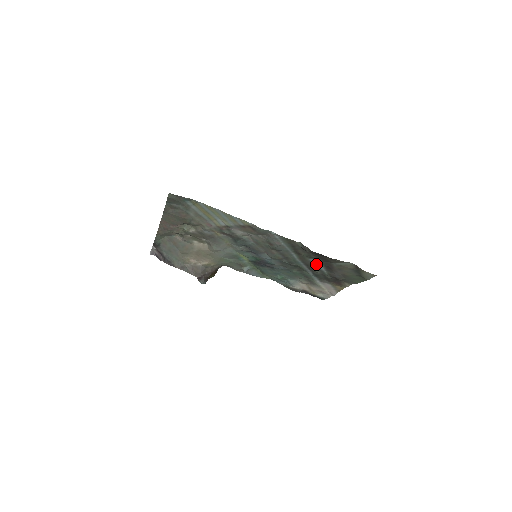
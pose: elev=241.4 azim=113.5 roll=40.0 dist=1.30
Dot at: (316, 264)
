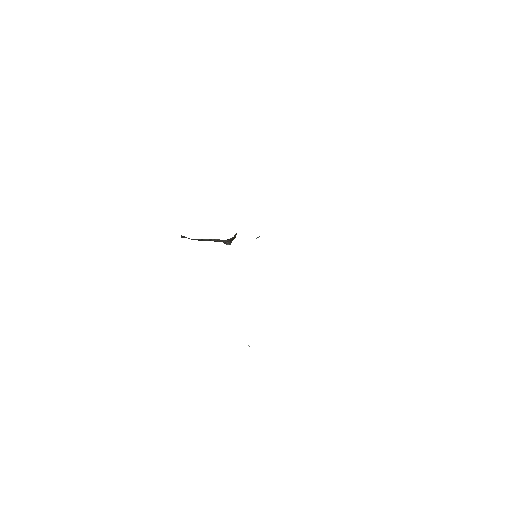
Dot at: occluded
